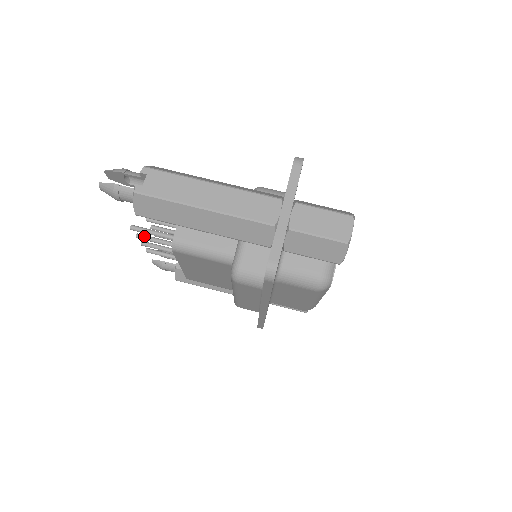
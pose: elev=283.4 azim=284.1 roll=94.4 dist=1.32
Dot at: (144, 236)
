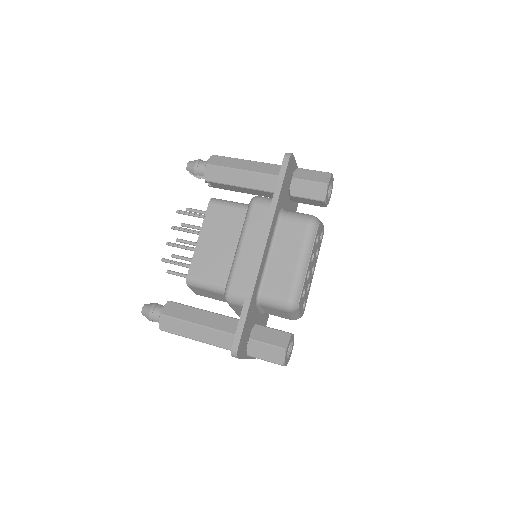
Dot at: (178, 227)
